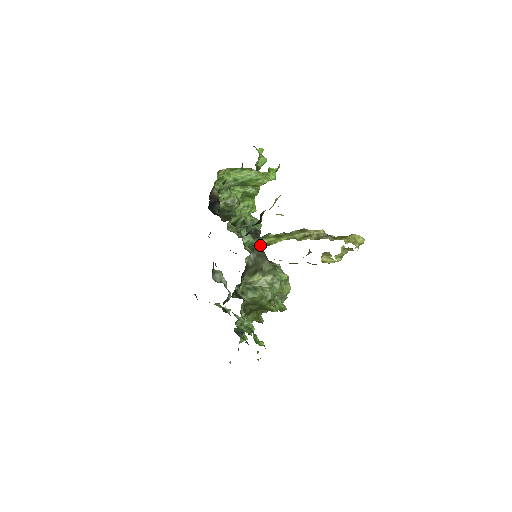
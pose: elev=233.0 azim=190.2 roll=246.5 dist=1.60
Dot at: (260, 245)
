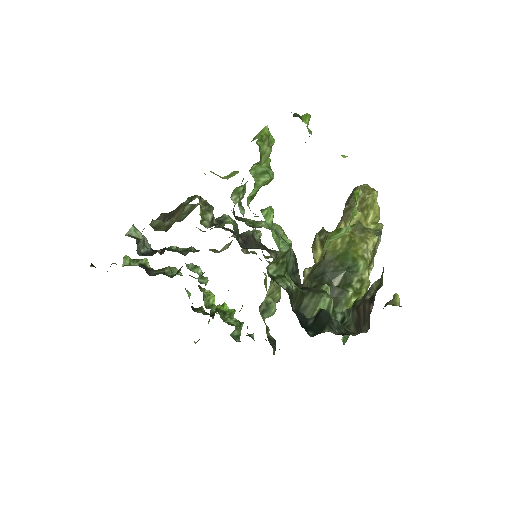
Dot at: occluded
